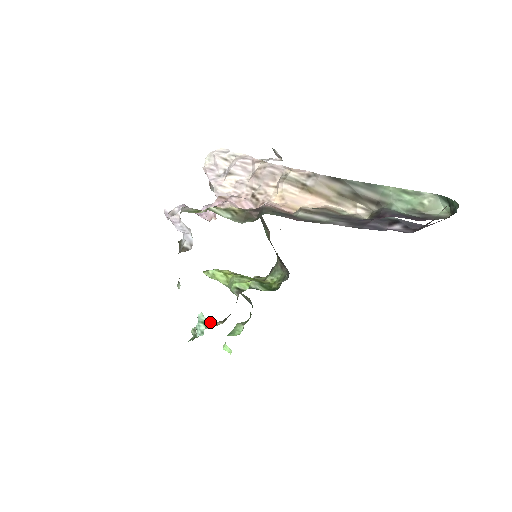
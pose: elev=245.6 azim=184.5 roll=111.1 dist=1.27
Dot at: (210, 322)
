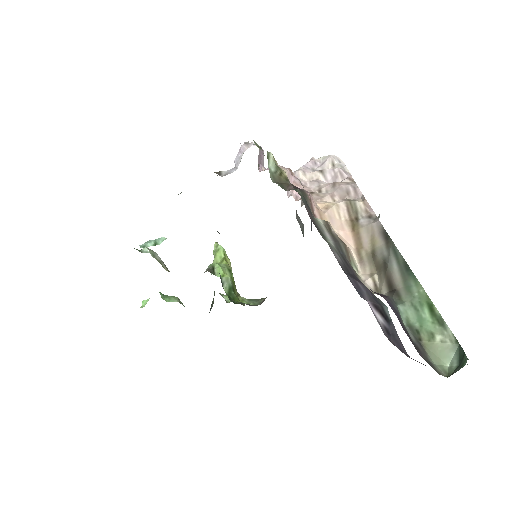
Dot at: (163, 262)
